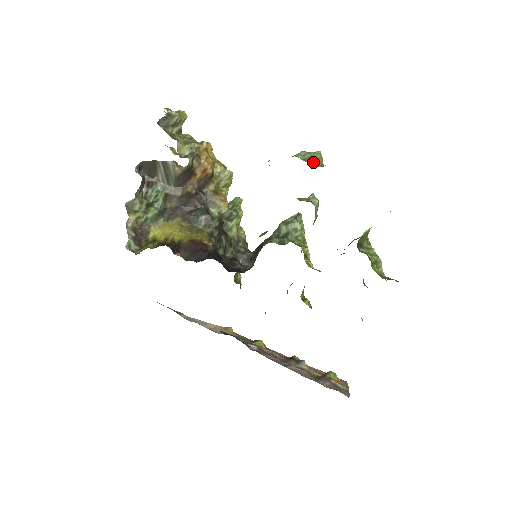
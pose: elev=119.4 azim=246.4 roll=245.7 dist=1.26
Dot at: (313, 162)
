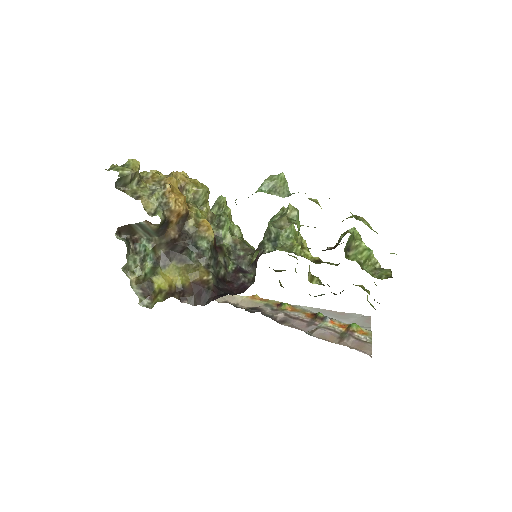
Dot at: (279, 192)
